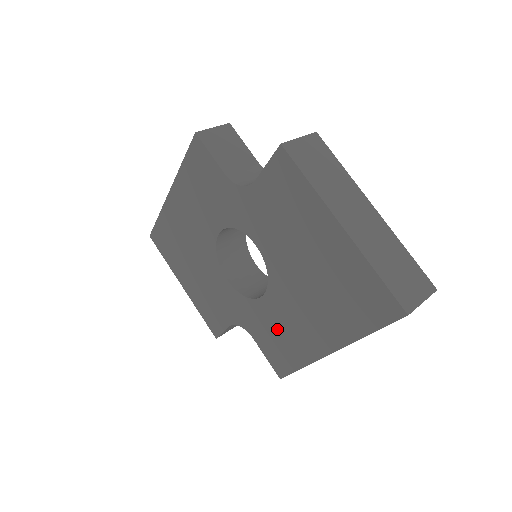
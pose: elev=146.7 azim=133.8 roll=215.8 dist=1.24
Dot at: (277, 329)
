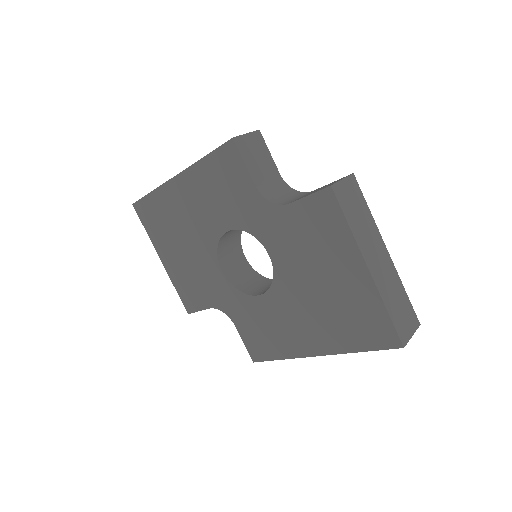
Dot at: (266, 324)
